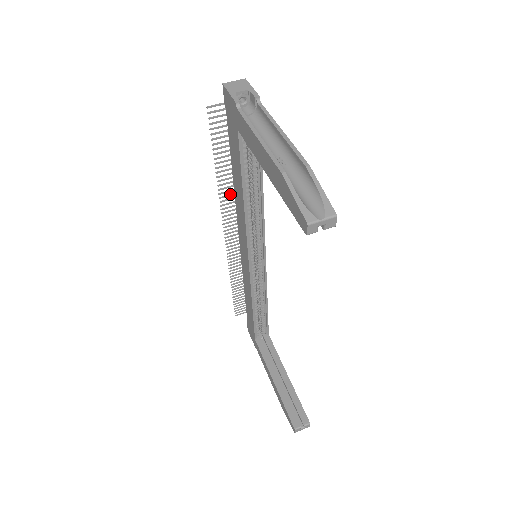
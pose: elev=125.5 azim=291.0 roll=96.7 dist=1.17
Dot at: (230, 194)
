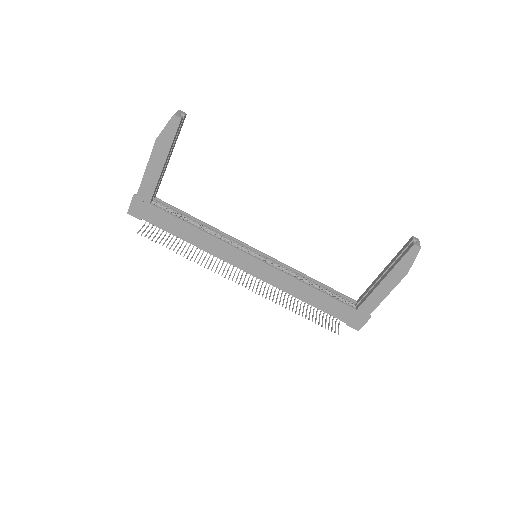
Dot at: (206, 262)
